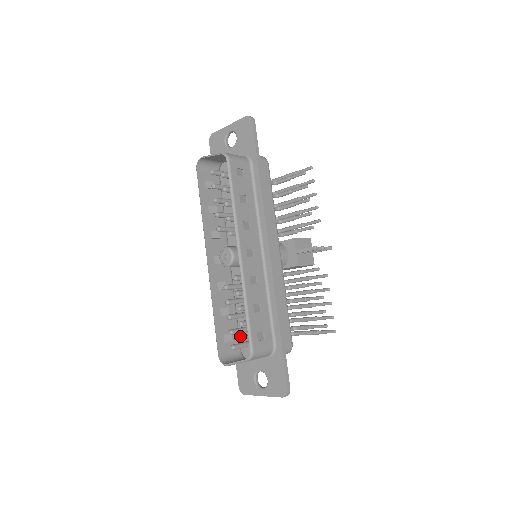
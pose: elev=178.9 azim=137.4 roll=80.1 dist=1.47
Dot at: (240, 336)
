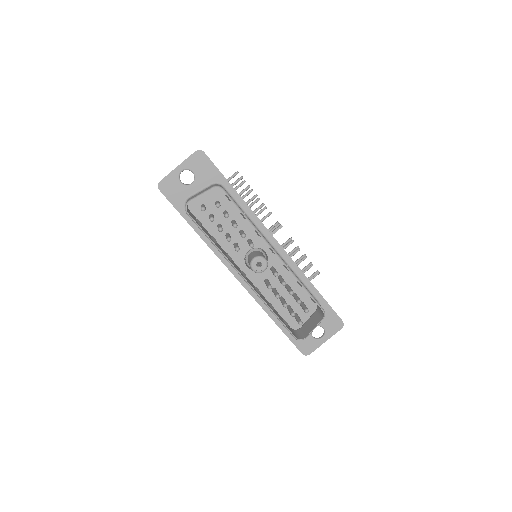
Dot at: occluded
